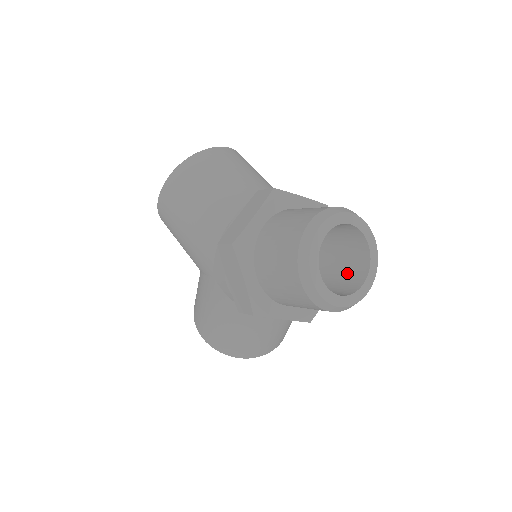
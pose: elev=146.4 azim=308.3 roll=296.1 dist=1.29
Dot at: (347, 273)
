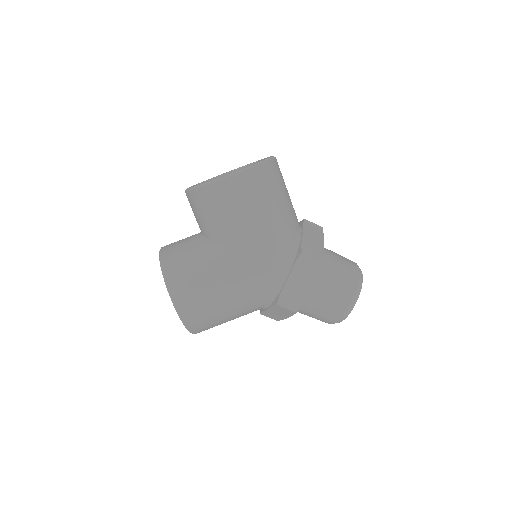
Dot at: occluded
